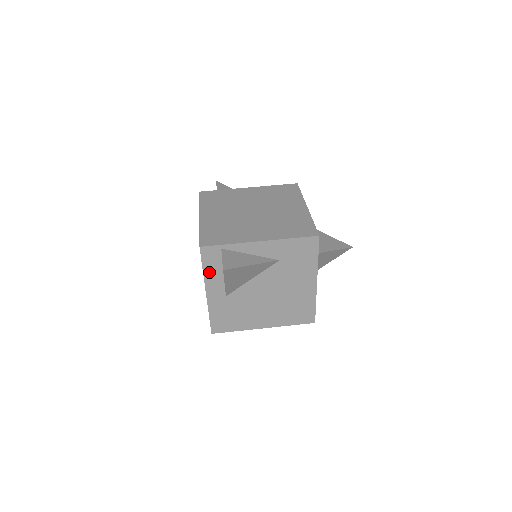
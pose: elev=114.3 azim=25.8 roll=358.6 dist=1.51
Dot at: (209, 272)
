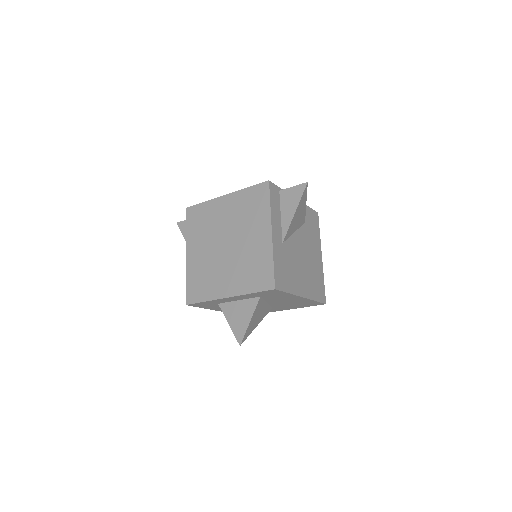
Dot at: (273, 210)
